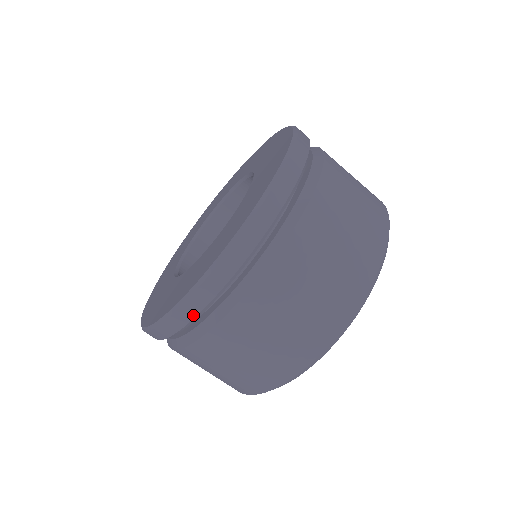
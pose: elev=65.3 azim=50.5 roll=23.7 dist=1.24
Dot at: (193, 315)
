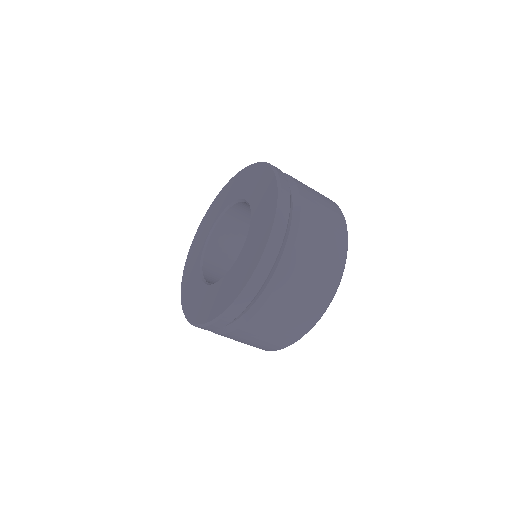
Dot at: (255, 294)
